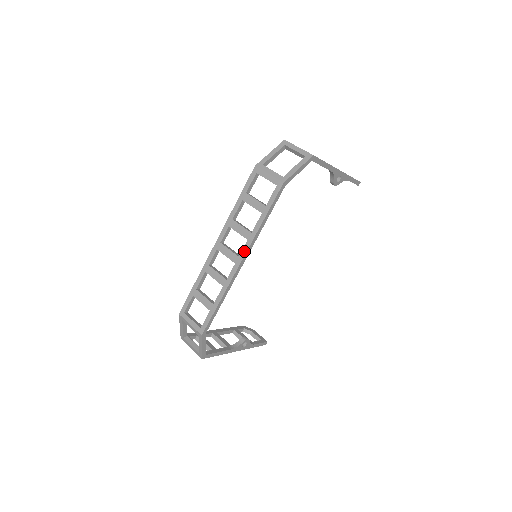
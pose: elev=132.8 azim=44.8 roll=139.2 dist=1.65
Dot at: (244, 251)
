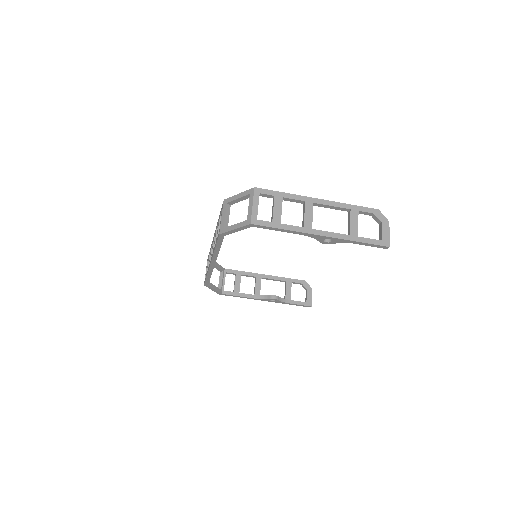
Dot at: (211, 258)
